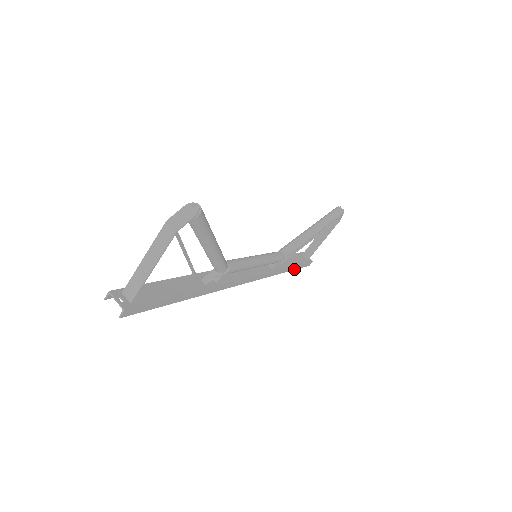
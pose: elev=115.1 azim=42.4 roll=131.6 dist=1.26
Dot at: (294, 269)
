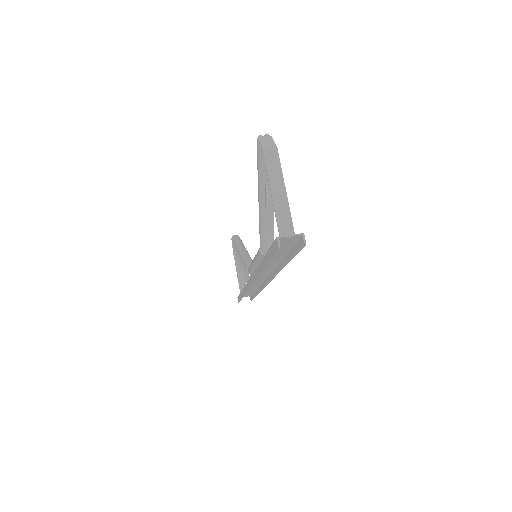
Dot at: (255, 296)
